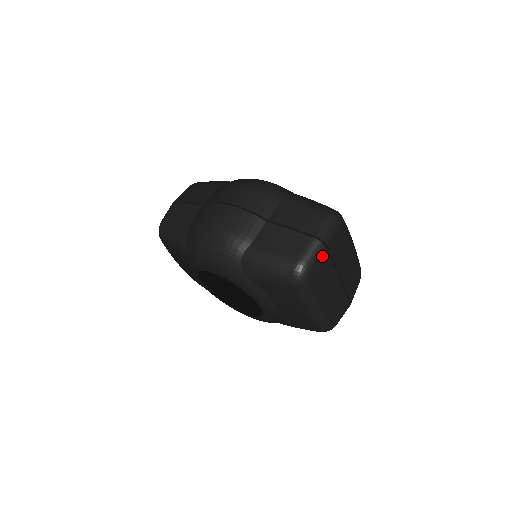
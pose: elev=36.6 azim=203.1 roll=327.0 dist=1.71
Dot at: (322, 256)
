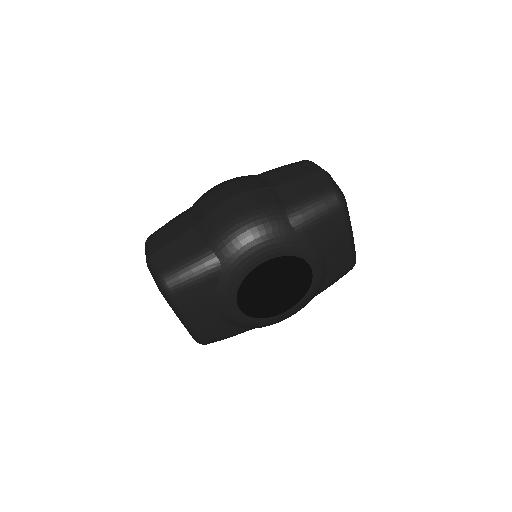
Dot at: occluded
